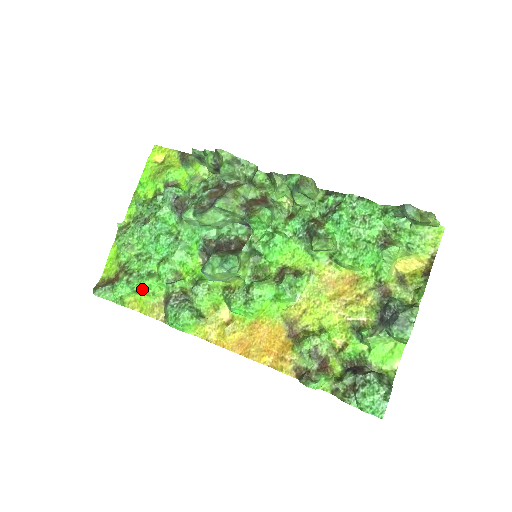
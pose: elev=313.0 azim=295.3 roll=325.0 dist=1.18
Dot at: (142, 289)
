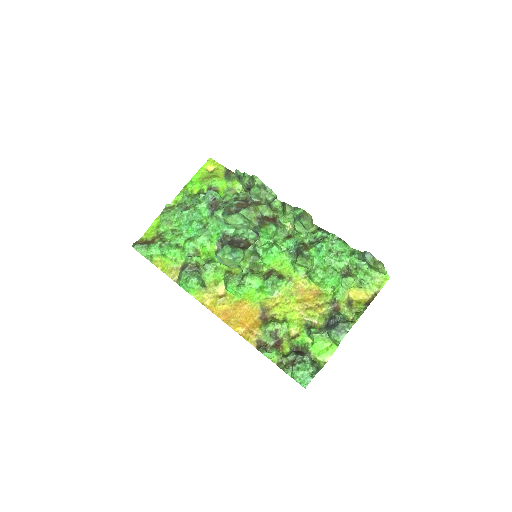
Dot at: (169, 254)
